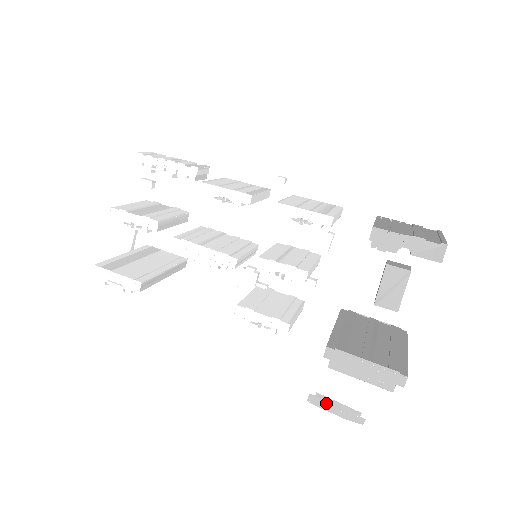
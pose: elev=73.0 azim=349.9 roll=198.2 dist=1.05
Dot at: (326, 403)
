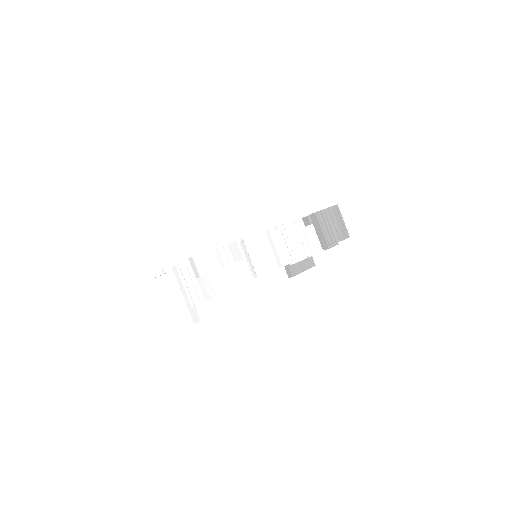
Dot at: occluded
